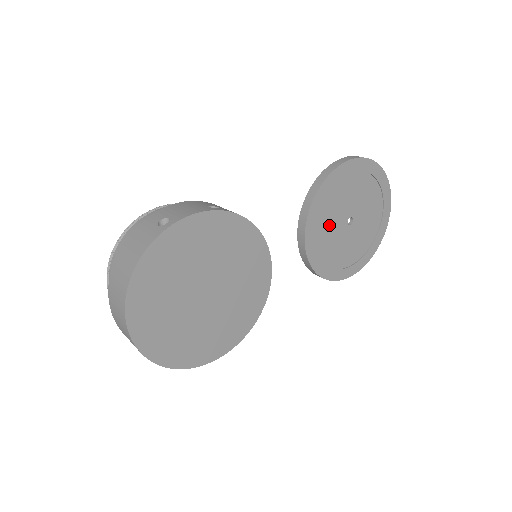
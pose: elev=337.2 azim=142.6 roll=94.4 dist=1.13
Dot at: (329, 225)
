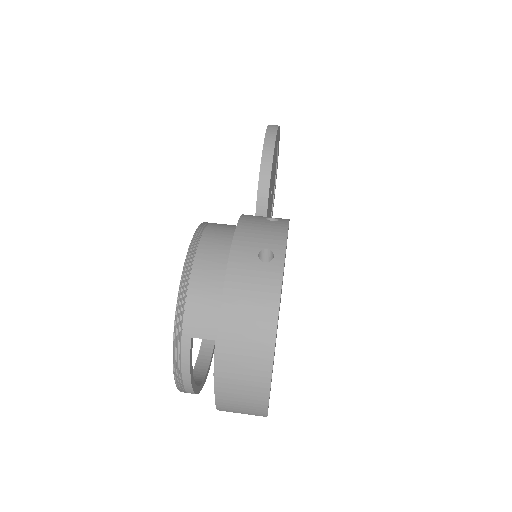
Dot at: occluded
